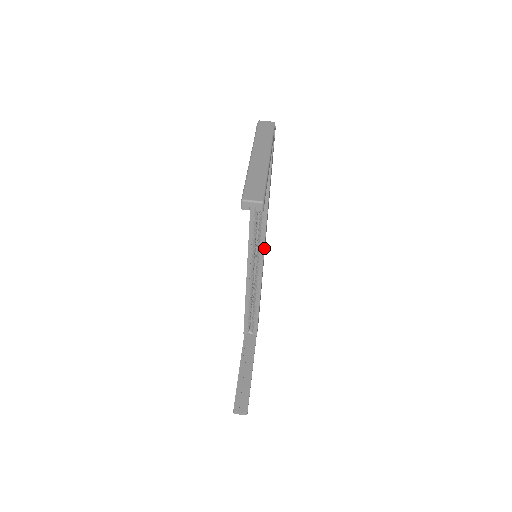
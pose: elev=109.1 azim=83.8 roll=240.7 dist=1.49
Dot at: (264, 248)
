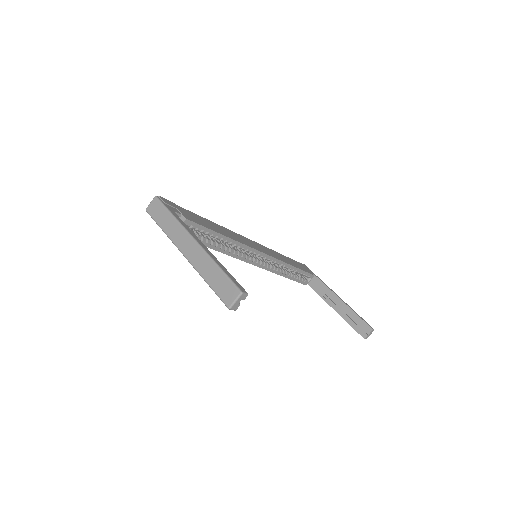
Dot at: (255, 250)
